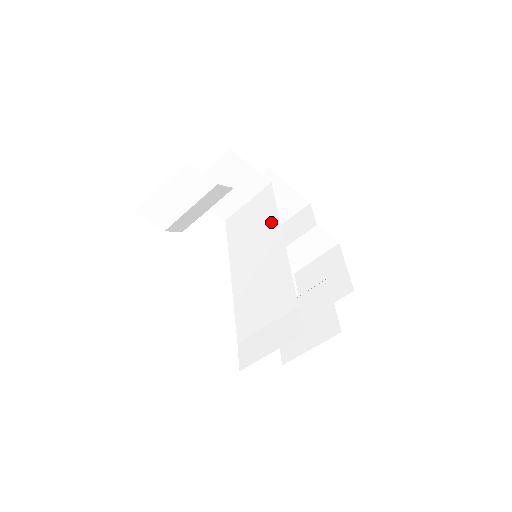
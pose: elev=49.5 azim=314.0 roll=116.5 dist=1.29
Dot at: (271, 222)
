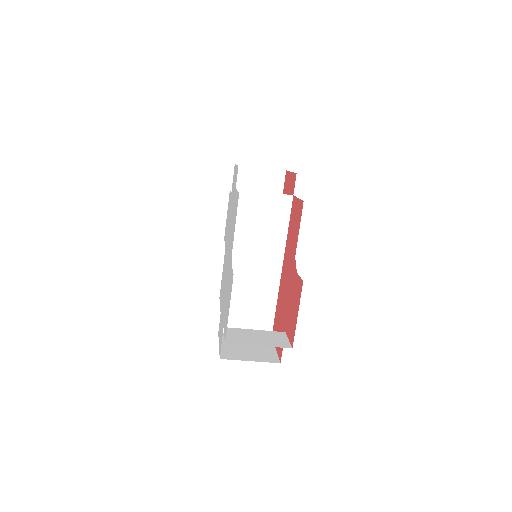
Dot at: (279, 237)
